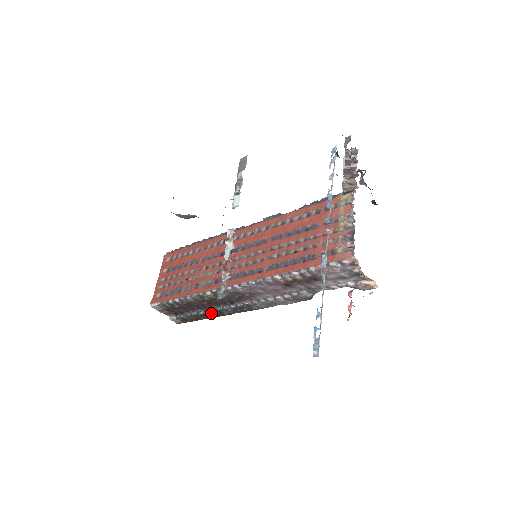
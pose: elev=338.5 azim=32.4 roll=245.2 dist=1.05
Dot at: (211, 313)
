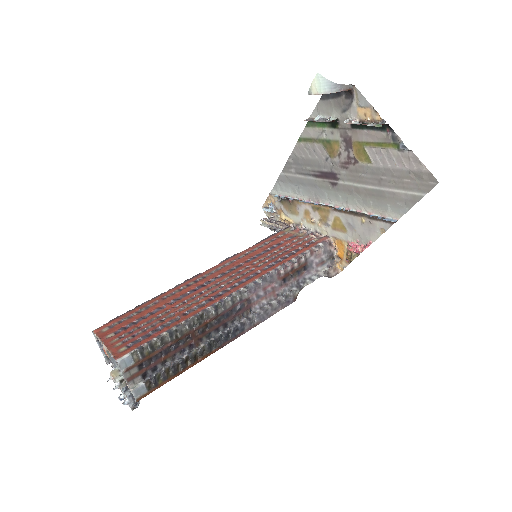
Dot at: (197, 354)
